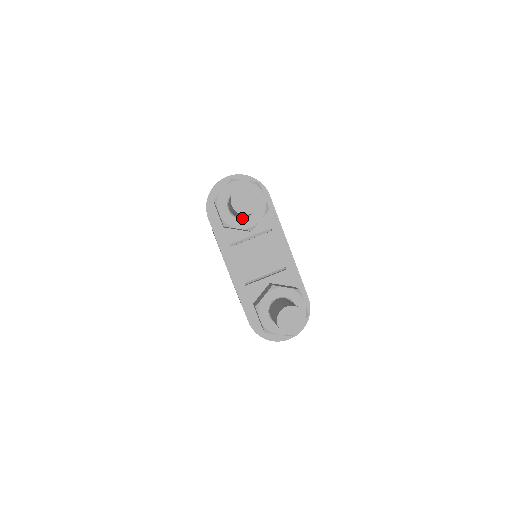
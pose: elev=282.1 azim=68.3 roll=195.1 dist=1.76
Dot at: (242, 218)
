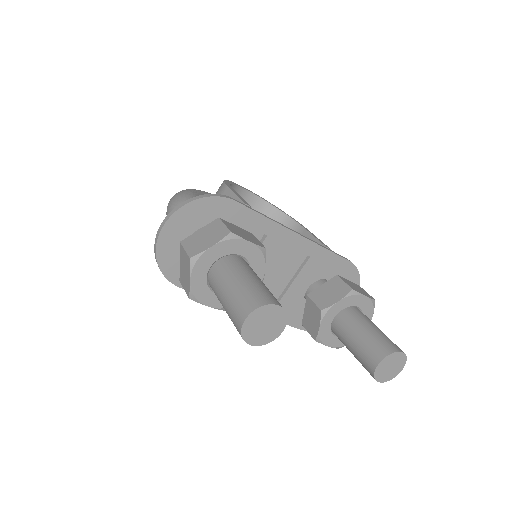
Dot at: occluded
